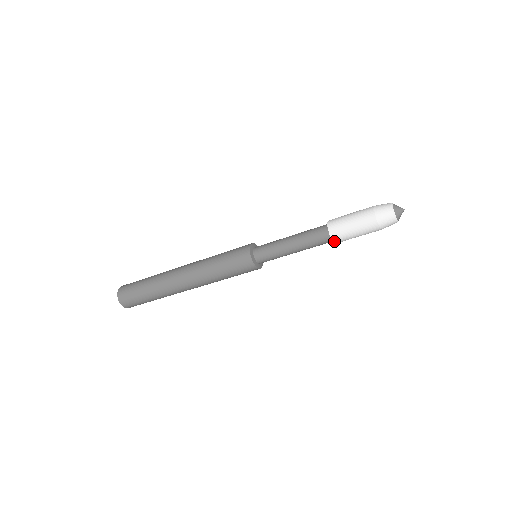
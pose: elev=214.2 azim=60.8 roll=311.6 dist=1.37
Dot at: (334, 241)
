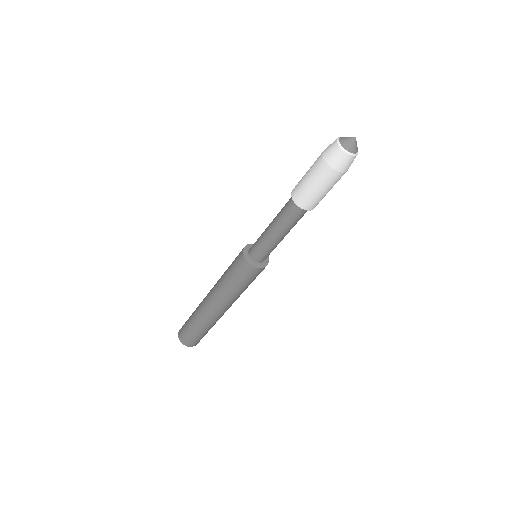
Dot at: (299, 205)
